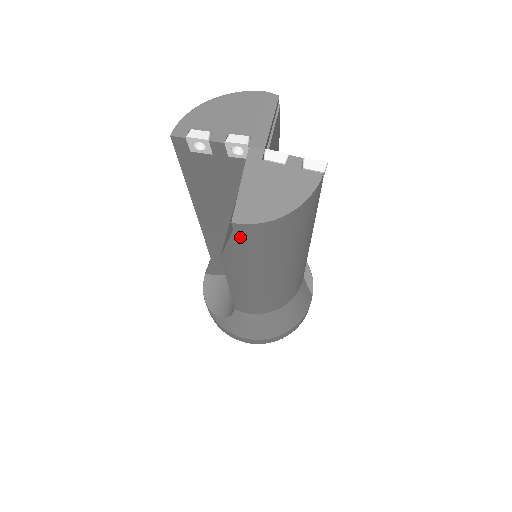
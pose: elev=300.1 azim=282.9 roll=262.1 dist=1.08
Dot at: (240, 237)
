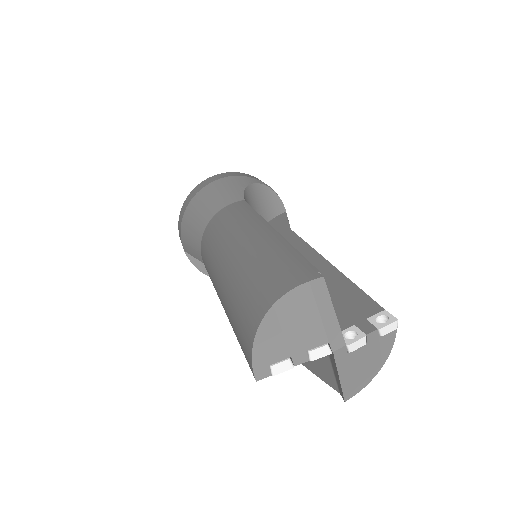
Dot at: occluded
